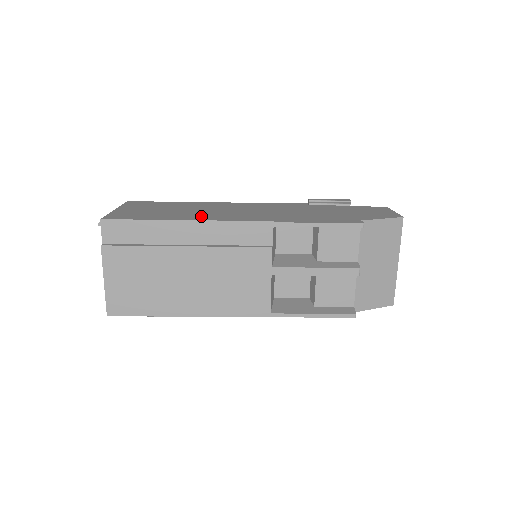
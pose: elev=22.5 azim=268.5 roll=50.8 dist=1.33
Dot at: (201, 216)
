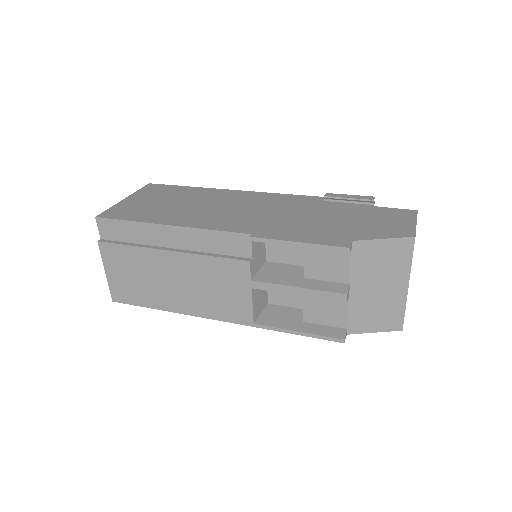
Dot at: (188, 218)
